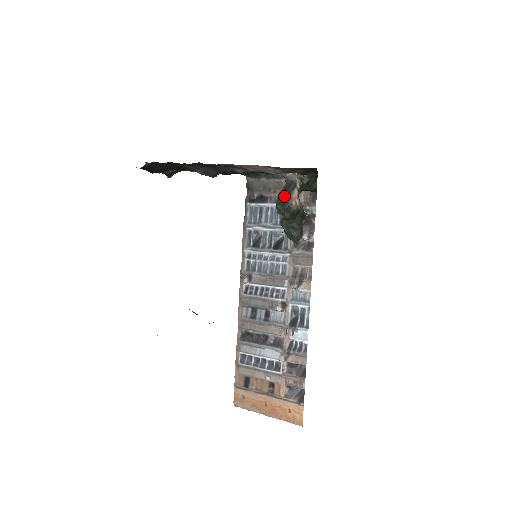
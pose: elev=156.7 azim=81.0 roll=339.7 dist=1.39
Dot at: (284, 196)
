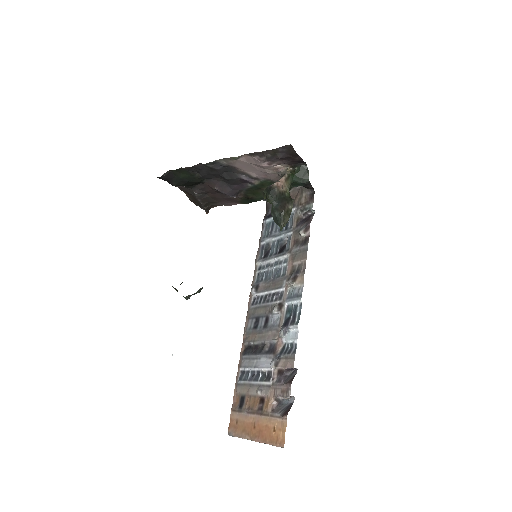
Dot at: occluded
